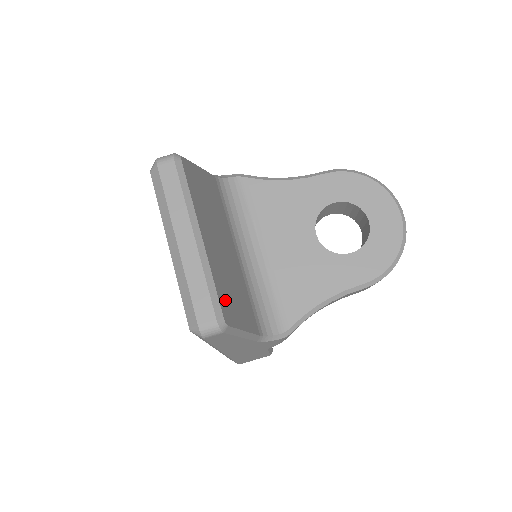
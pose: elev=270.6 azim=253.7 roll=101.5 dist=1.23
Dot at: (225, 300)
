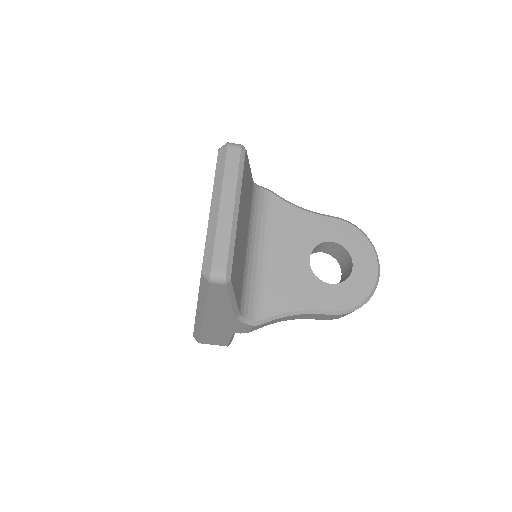
Dot at: (235, 264)
